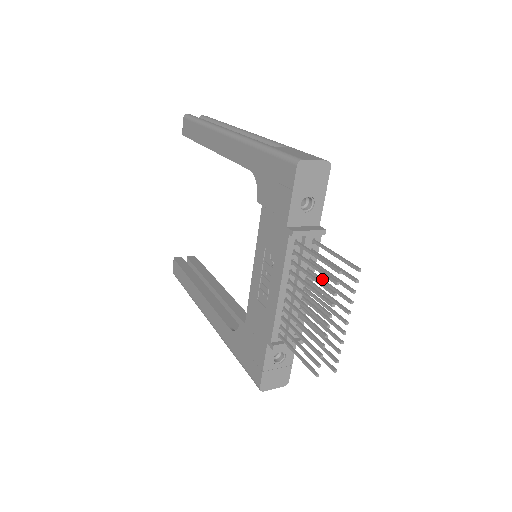
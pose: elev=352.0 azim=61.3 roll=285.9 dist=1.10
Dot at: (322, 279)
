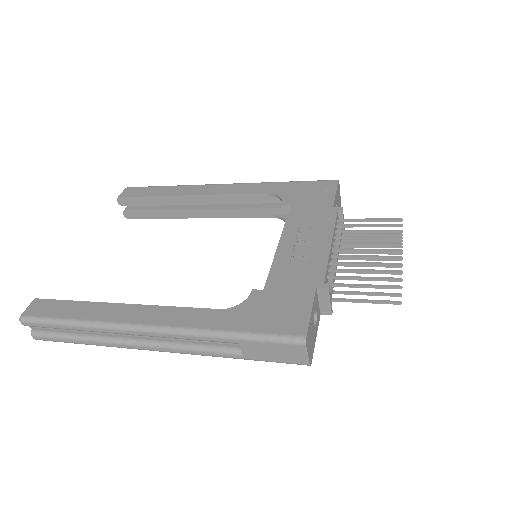
Dot at: occluded
